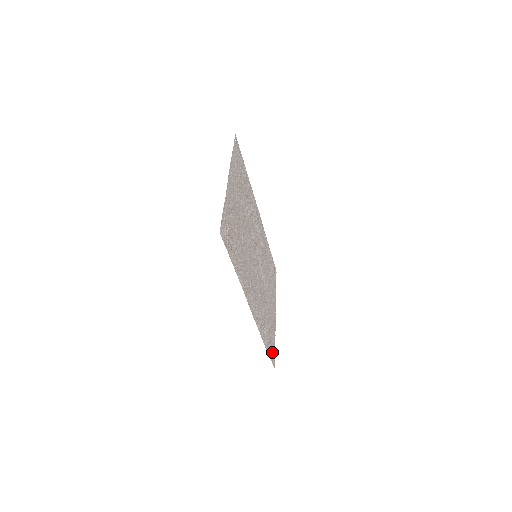
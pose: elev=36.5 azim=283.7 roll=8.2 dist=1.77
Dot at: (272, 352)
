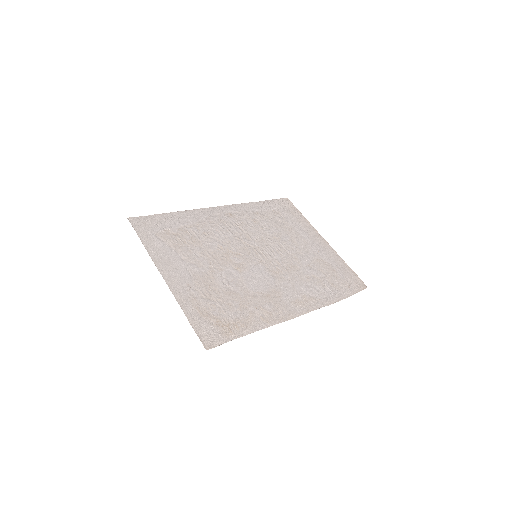
Dot at: (351, 282)
